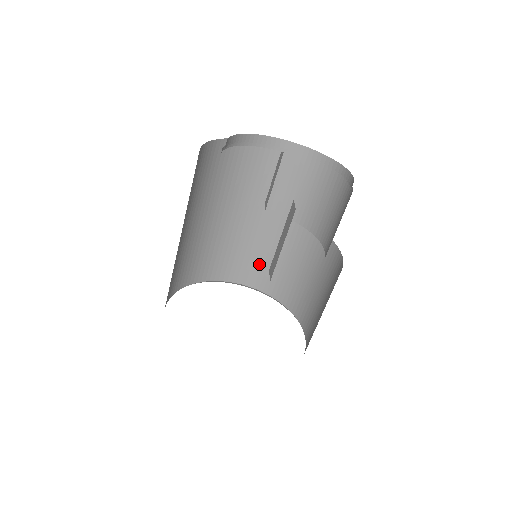
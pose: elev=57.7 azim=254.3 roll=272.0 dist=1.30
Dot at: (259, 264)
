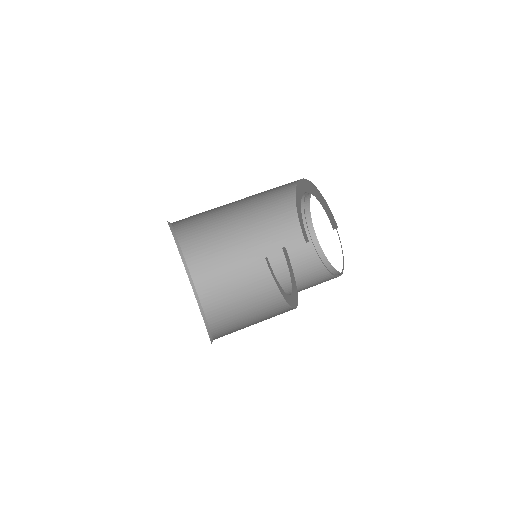
Dot at: (220, 285)
